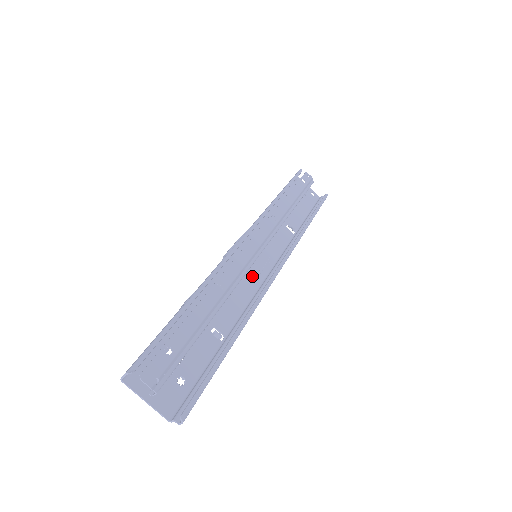
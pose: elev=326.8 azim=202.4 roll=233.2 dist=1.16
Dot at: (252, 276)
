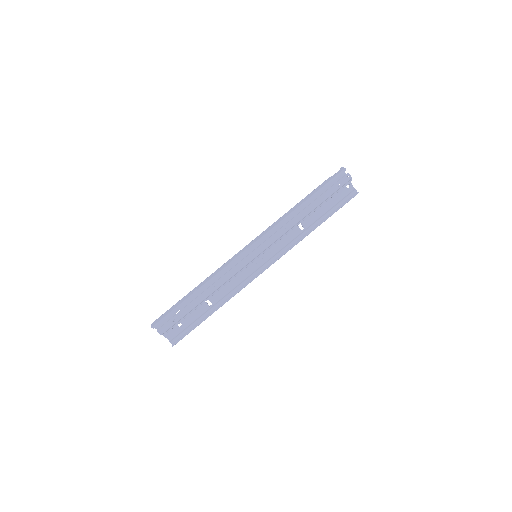
Dot at: (248, 268)
